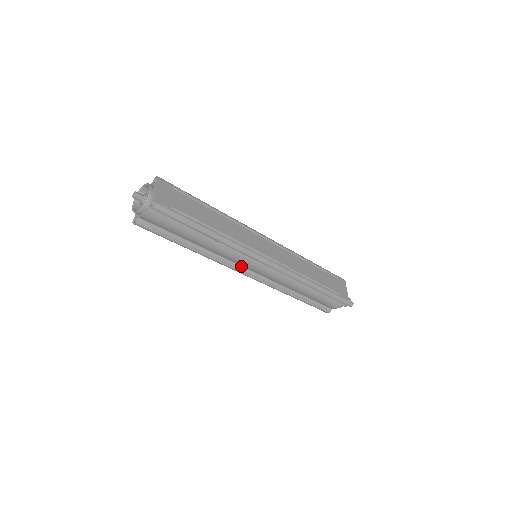
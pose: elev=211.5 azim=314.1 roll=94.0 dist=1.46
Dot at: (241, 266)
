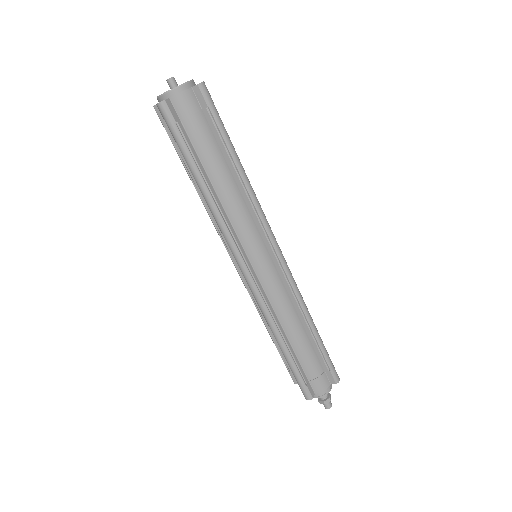
Dot at: (244, 251)
